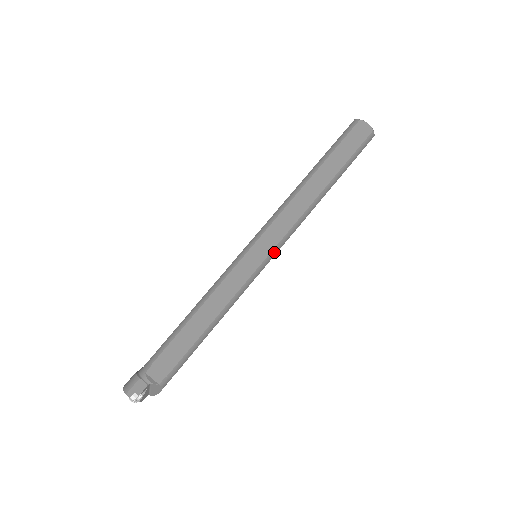
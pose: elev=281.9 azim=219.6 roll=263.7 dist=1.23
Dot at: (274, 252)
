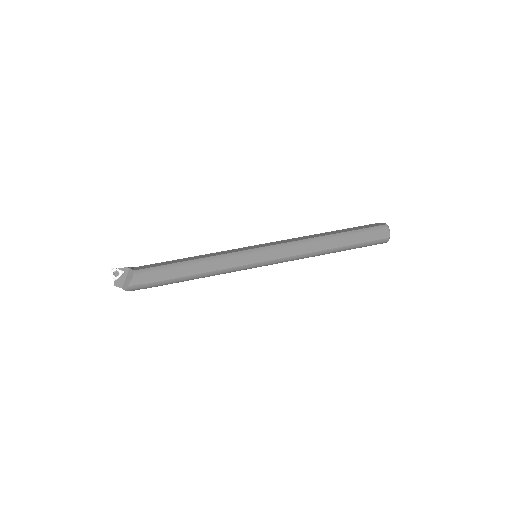
Dot at: (267, 249)
